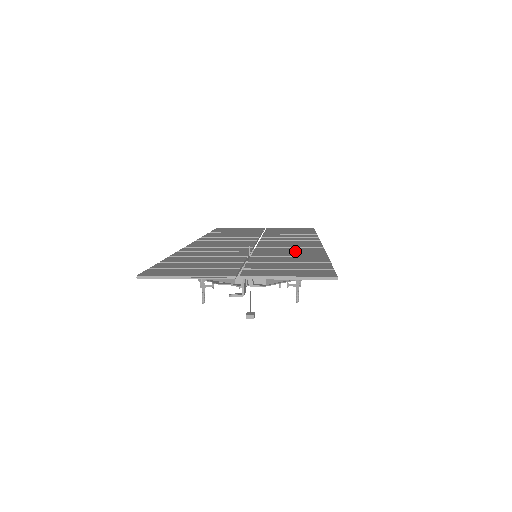
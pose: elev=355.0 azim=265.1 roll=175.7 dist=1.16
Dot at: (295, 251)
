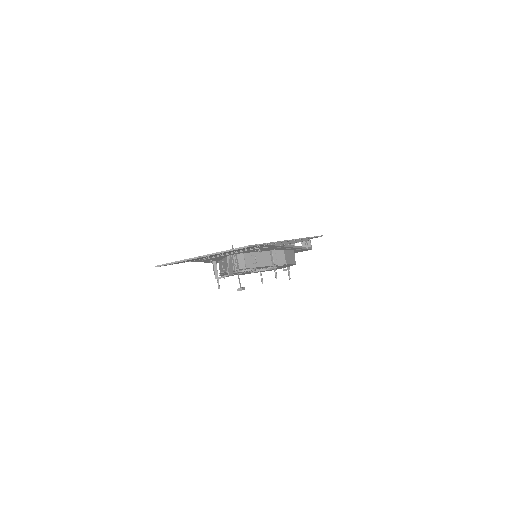
Dot at: occluded
